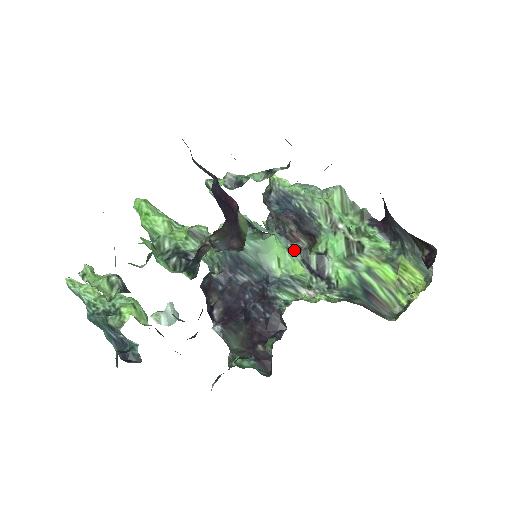
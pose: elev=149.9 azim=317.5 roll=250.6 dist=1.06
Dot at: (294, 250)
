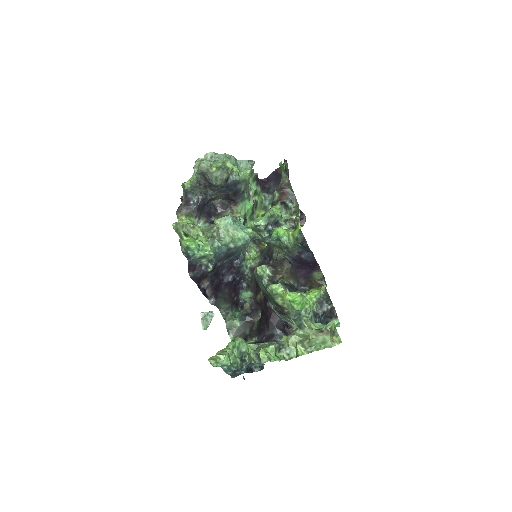
Dot at: occluded
